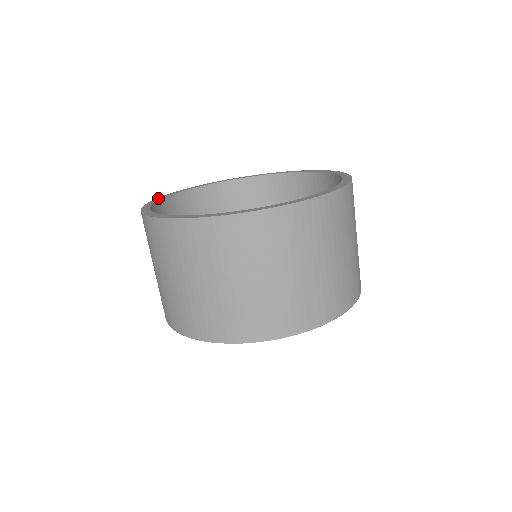
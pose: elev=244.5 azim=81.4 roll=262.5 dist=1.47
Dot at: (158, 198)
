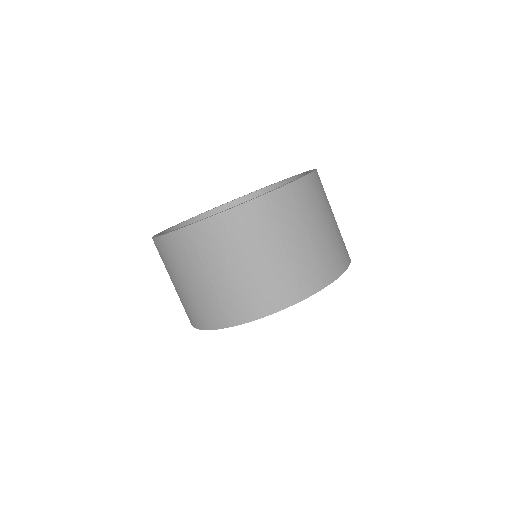
Dot at: occluded
